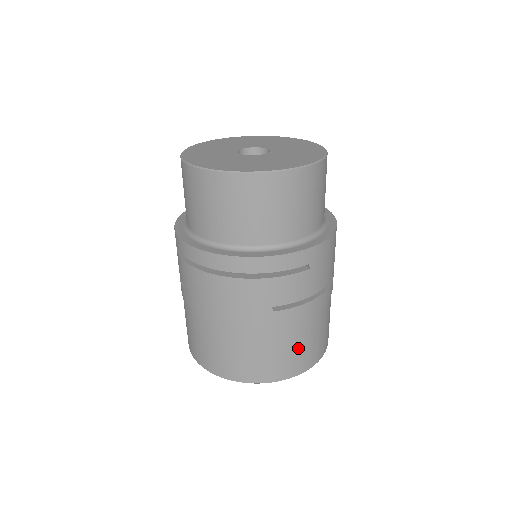
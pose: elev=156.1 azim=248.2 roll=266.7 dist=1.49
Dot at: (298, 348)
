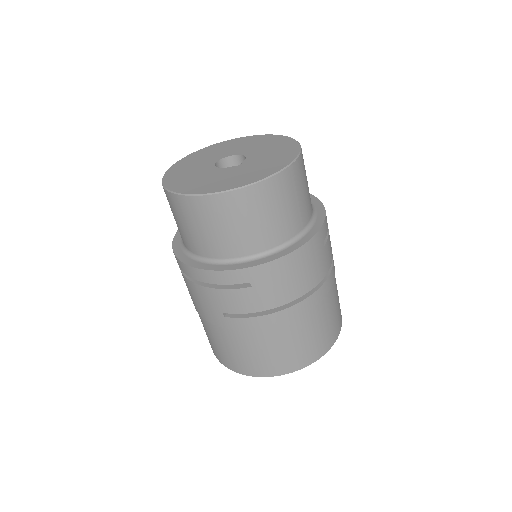
Dot at: (262, 354)
